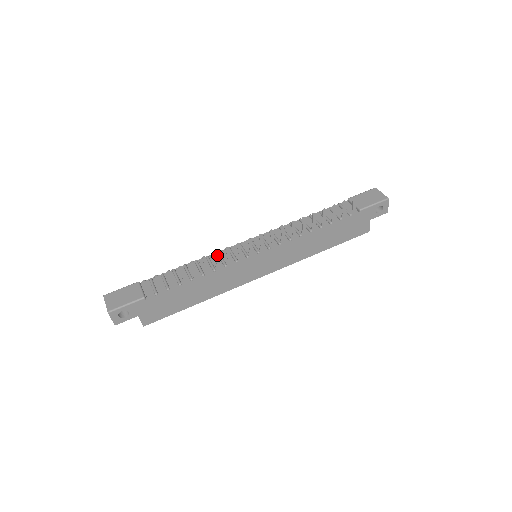
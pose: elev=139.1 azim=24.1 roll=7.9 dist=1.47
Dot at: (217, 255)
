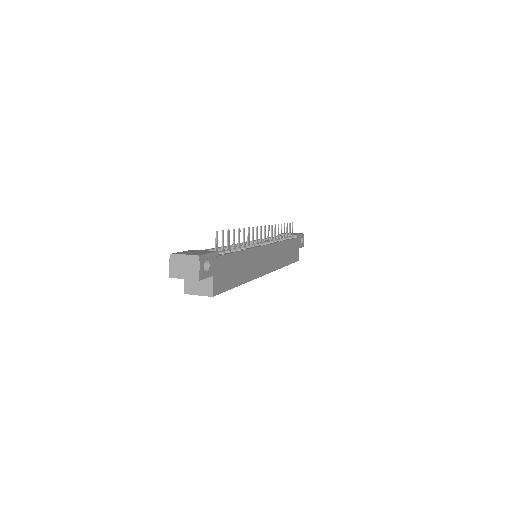
Dot at: (249, 232)
